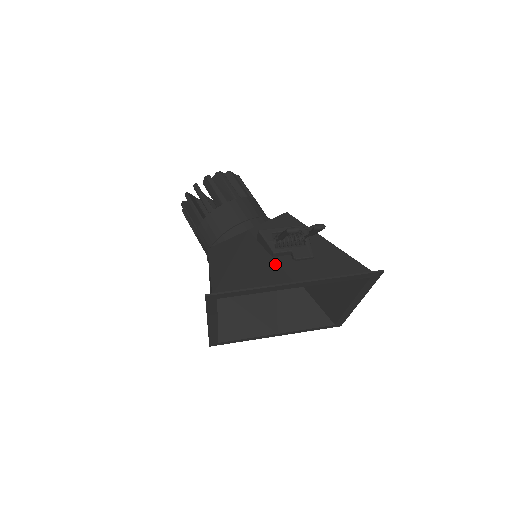
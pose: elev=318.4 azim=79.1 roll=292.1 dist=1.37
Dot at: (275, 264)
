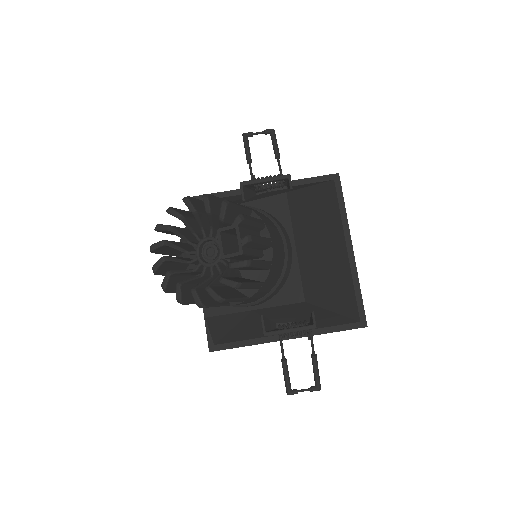
Dot at: occluded
